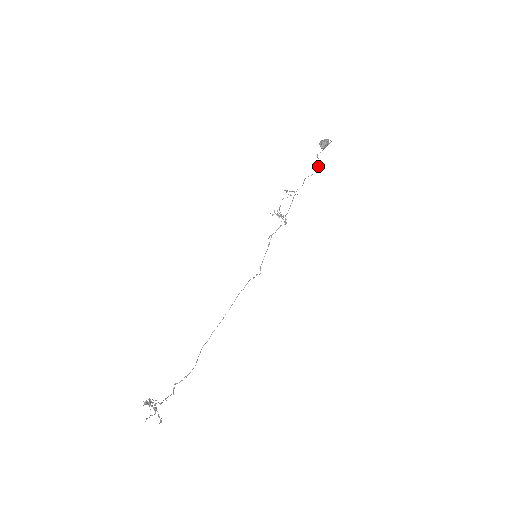
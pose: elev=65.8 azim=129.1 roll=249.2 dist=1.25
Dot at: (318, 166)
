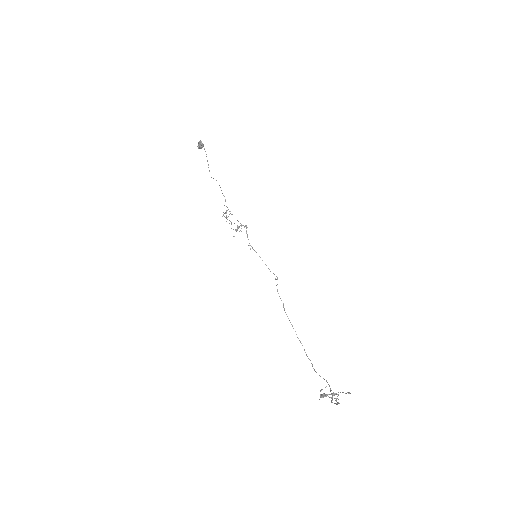
Dot at: occluded
